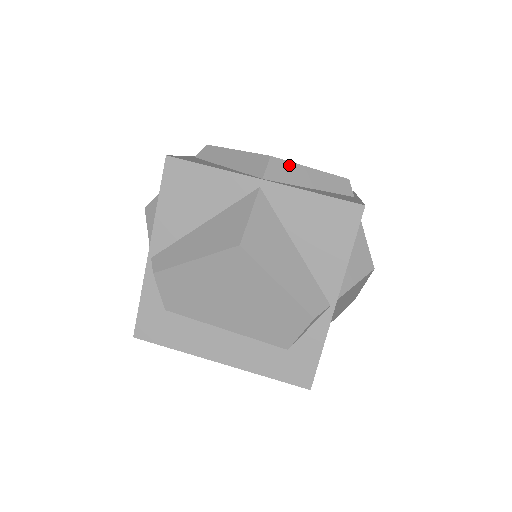
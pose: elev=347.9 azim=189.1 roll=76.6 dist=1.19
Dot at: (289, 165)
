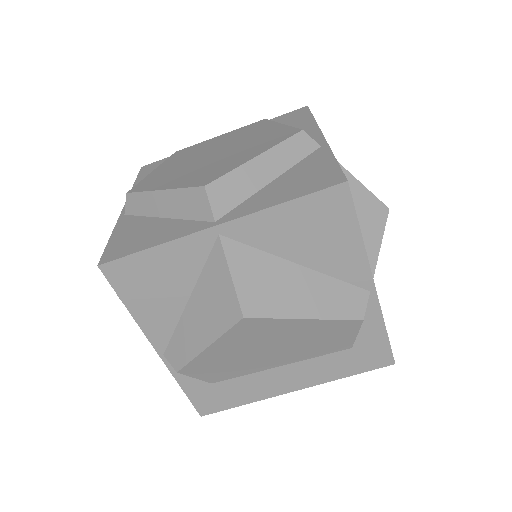
Dot at: (231, 177)
